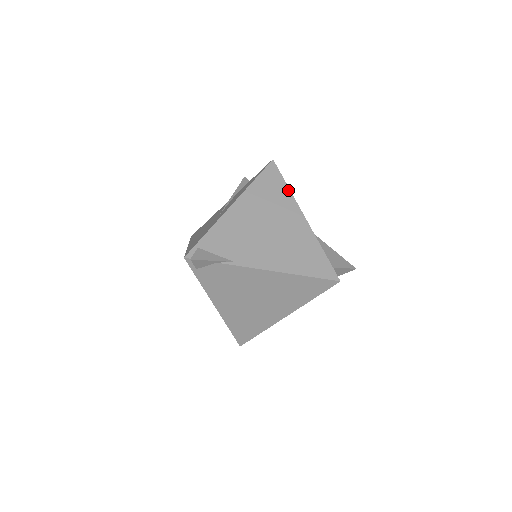
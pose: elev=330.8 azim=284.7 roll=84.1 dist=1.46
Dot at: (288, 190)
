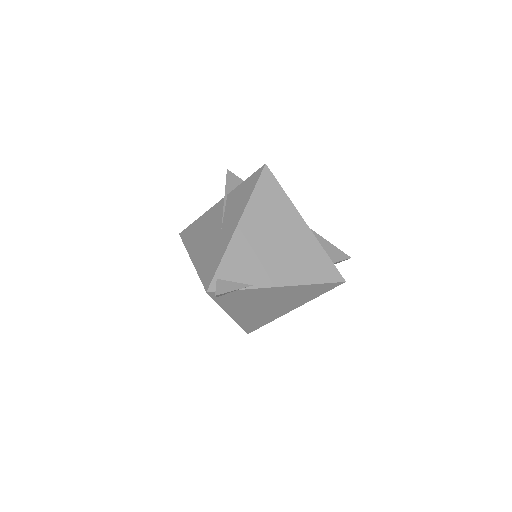
Dot at: (286, 196)
